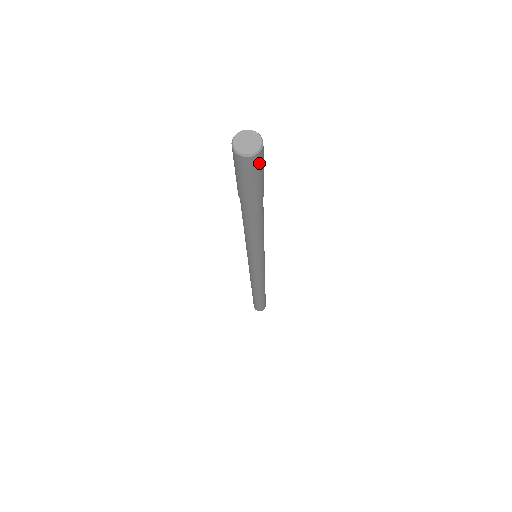
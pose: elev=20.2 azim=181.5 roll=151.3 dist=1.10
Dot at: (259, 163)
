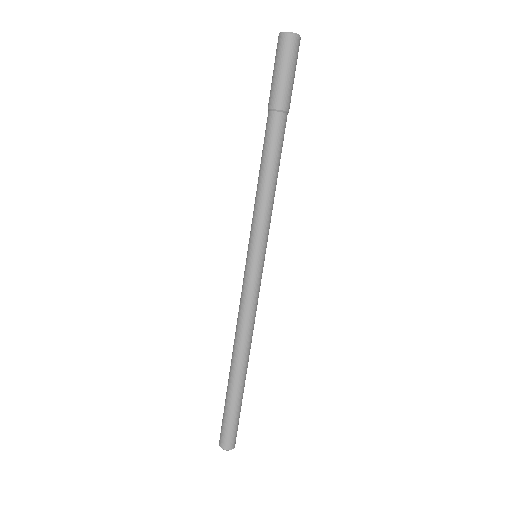
Dot at: (296, 51)
